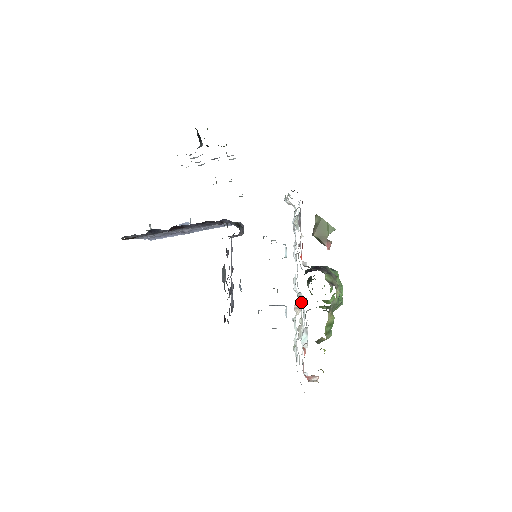
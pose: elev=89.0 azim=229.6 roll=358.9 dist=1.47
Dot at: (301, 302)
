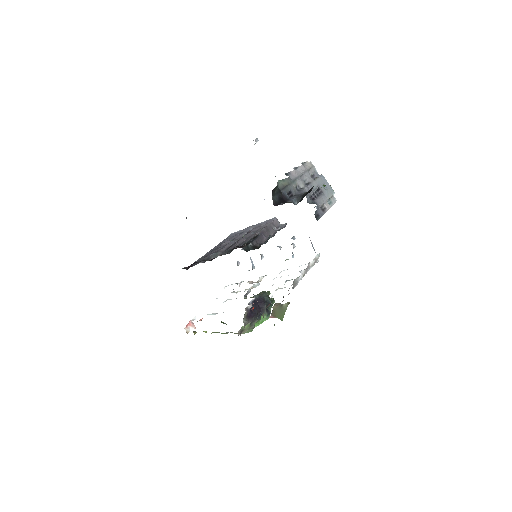
Dot at: occluded
